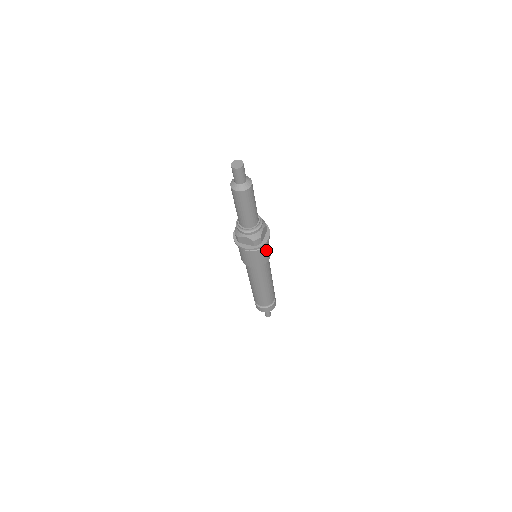
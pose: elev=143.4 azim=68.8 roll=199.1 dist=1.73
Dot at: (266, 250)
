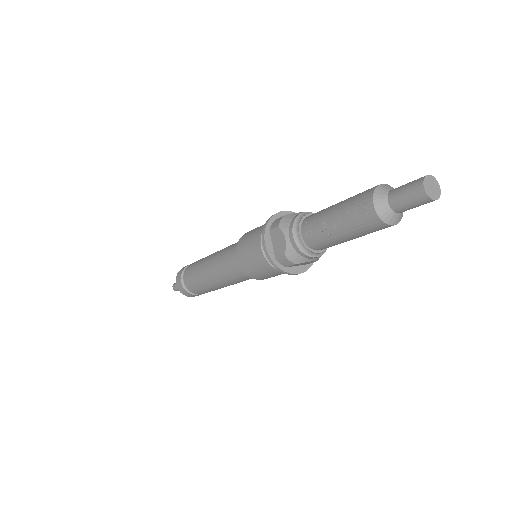
Dot at: occluded
